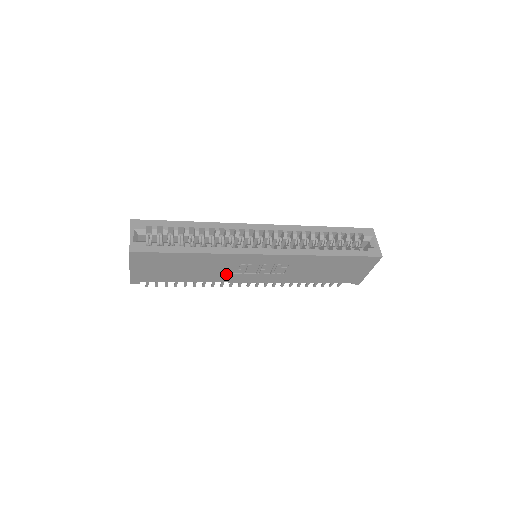
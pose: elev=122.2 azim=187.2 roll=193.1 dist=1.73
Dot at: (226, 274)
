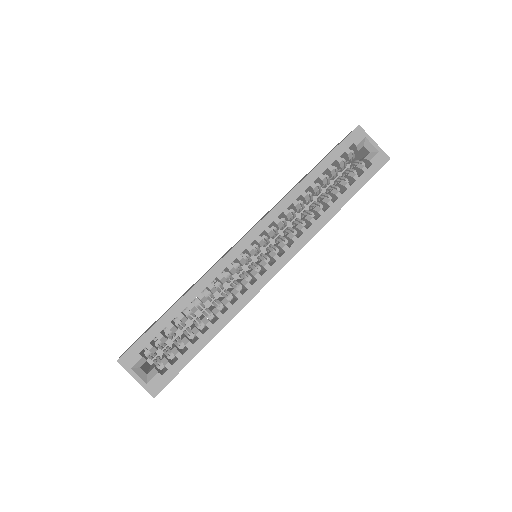
Dot at: occluded
